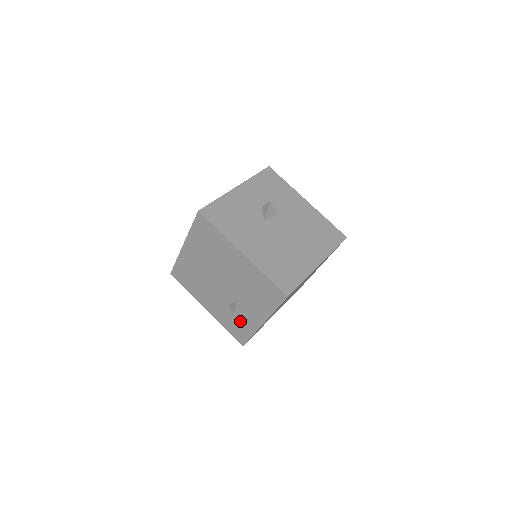
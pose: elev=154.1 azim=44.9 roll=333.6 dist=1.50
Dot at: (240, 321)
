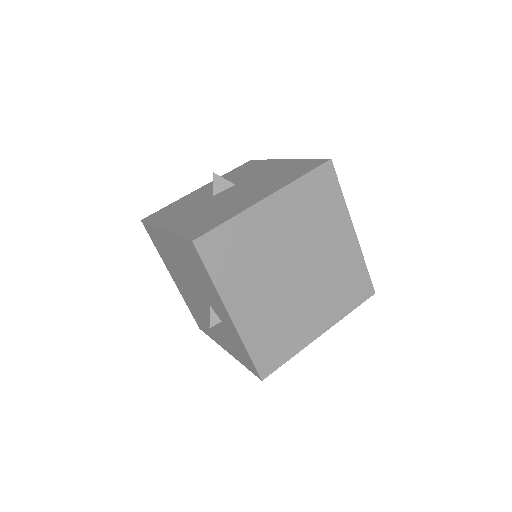
Dot at: (232, 337)
